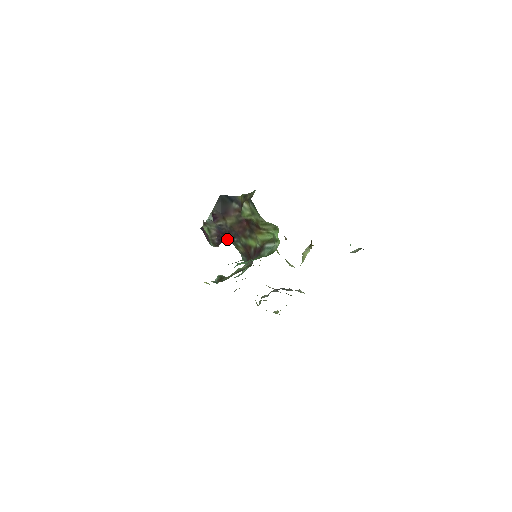
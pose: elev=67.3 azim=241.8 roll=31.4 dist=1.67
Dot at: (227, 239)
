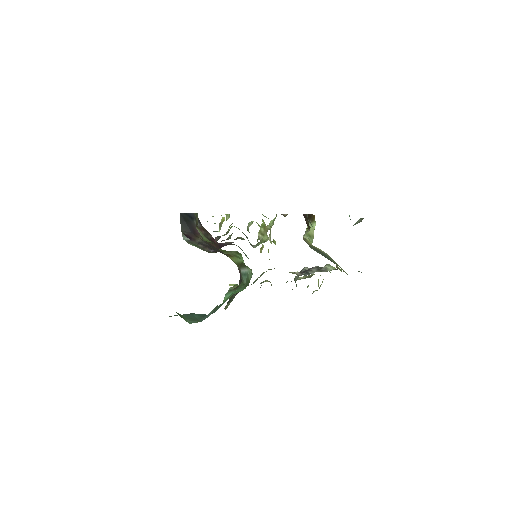
Dot at: occluded
